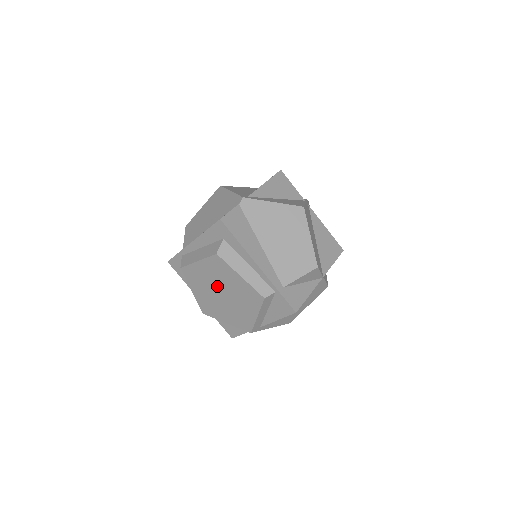
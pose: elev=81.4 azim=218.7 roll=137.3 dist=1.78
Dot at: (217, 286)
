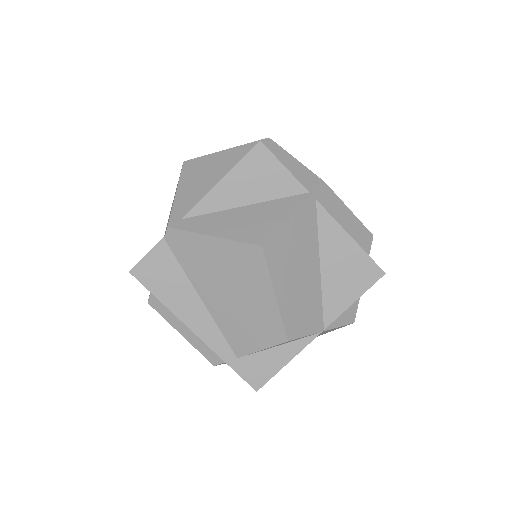
Dot at: occluded
